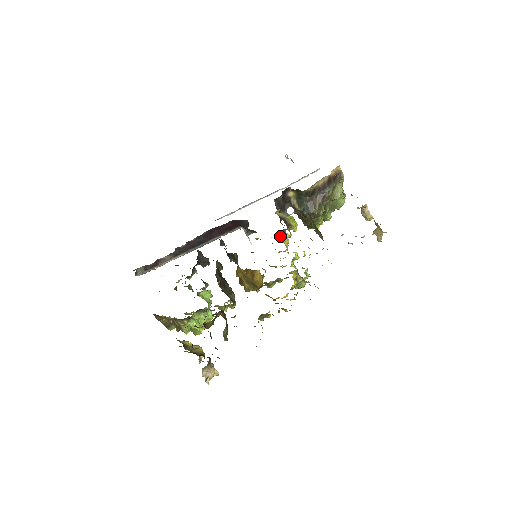
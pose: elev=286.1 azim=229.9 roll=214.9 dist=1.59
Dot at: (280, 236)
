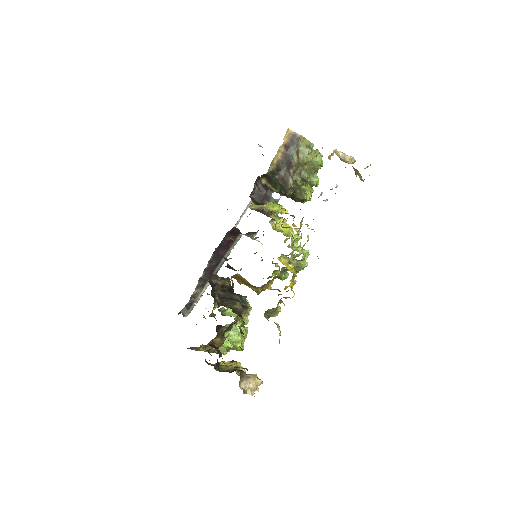
Dot at: (274, 225)
